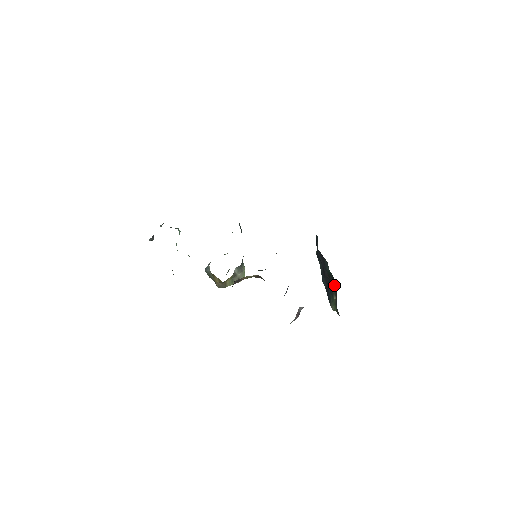
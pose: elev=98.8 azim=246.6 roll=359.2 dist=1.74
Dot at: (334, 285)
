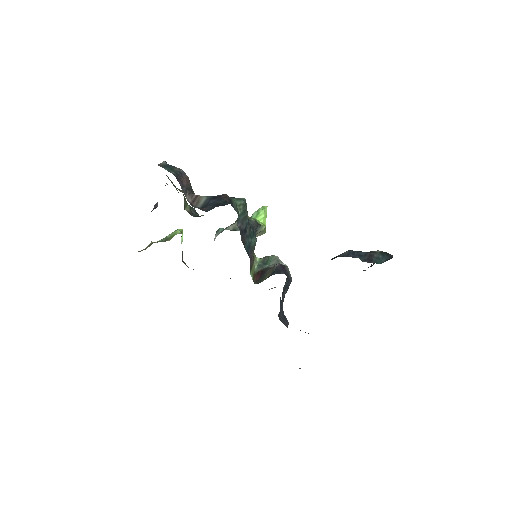
Dot at: occluded
